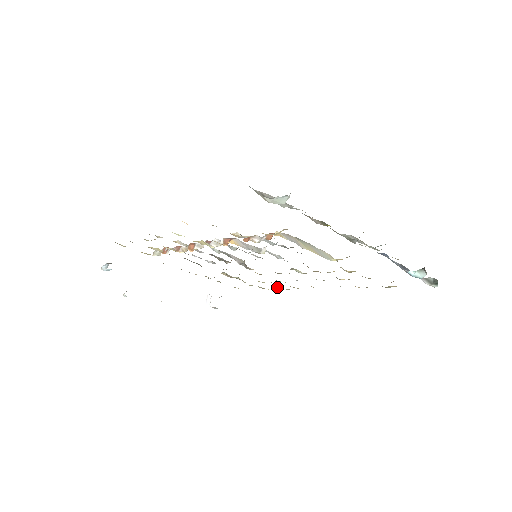
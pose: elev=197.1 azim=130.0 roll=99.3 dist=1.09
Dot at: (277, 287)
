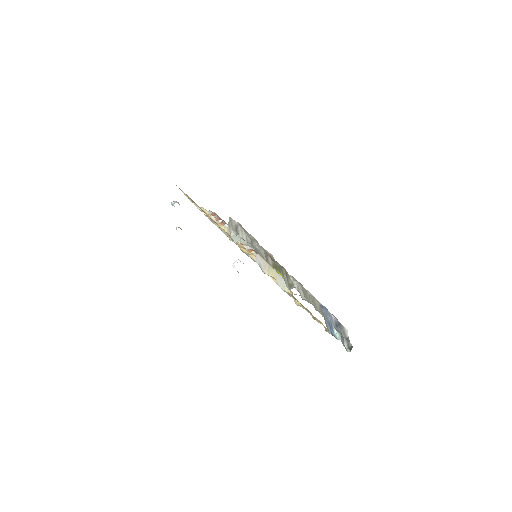
Dot at: occluded
